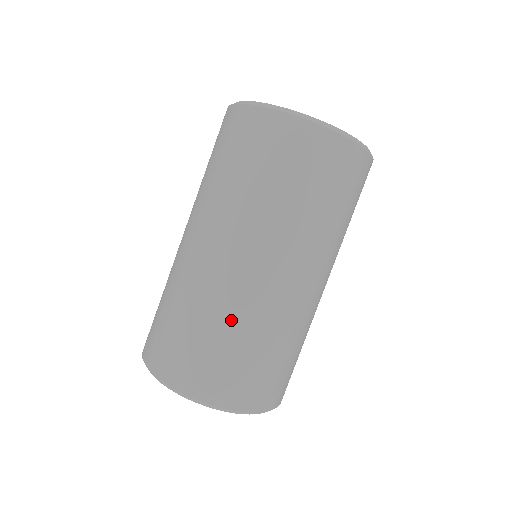
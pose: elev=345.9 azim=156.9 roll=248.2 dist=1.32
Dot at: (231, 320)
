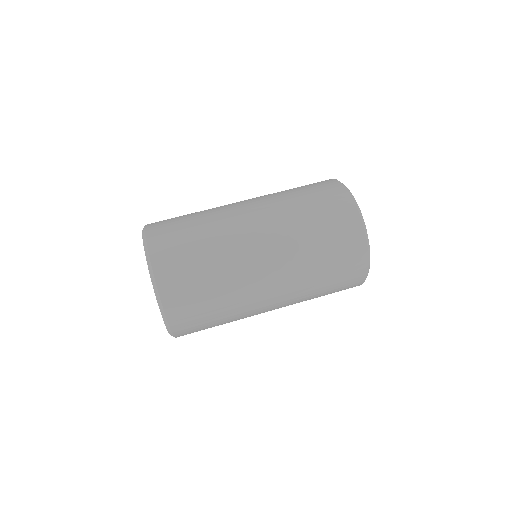
Dot at: (217, 249)
